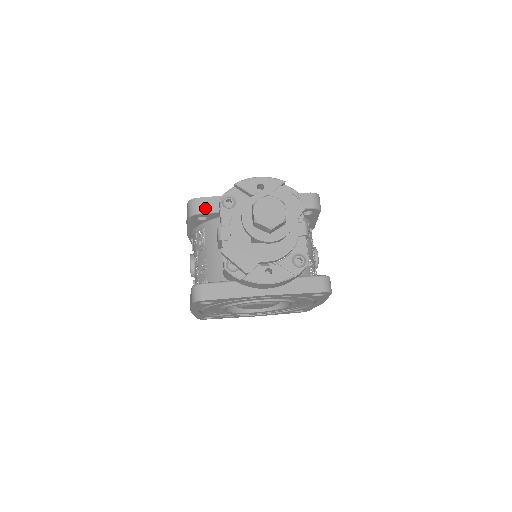
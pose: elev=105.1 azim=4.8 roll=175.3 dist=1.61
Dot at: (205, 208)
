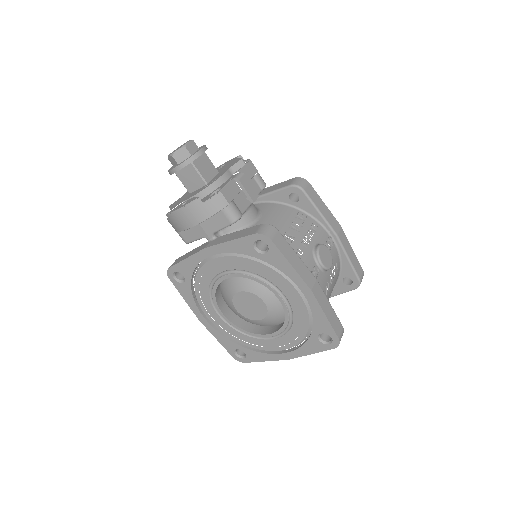
Dot at: occluded
